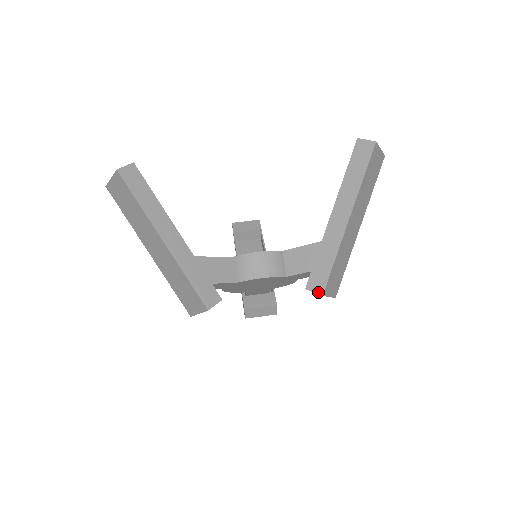
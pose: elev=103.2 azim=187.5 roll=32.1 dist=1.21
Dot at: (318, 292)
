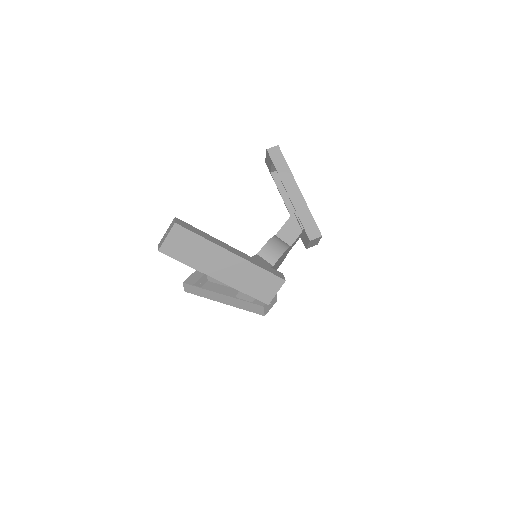
Dot at: (318, 236)
